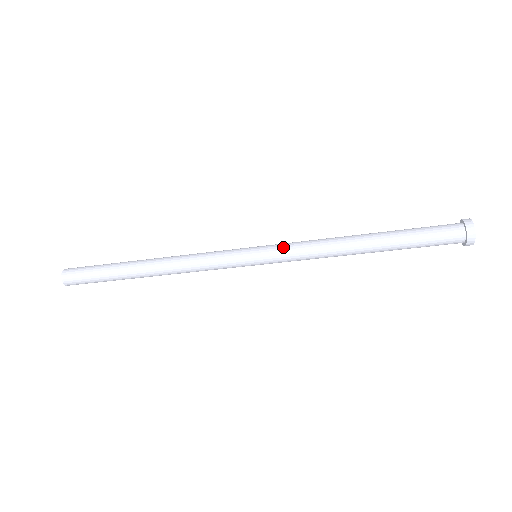
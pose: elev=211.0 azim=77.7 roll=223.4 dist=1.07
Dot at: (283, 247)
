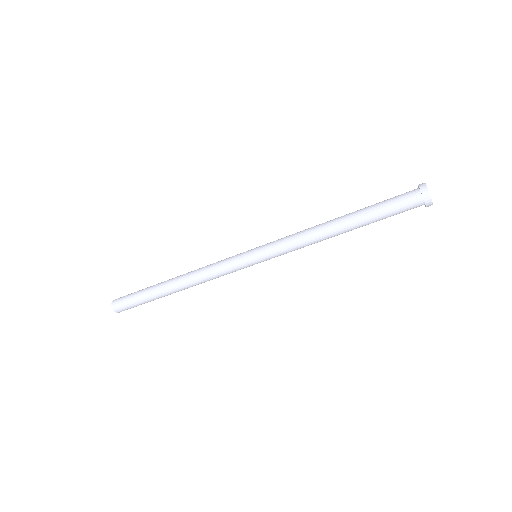
Dot at: (275, 243)
